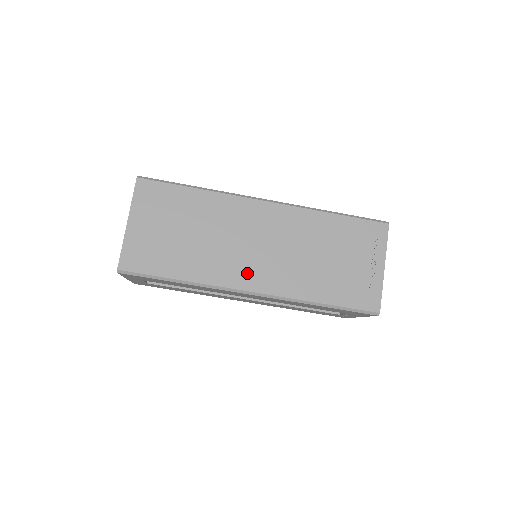
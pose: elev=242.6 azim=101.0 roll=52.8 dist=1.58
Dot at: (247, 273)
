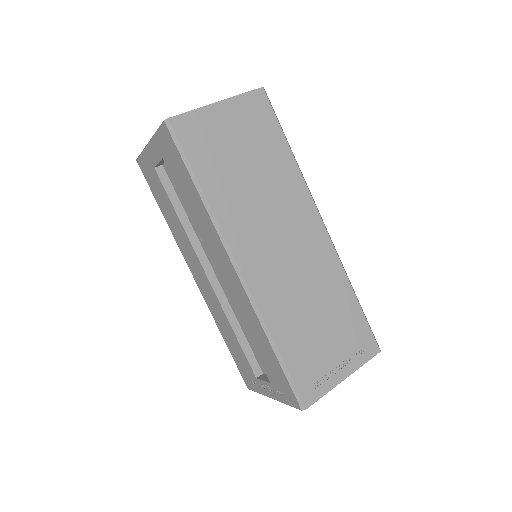
Dot at: (253, 252)
